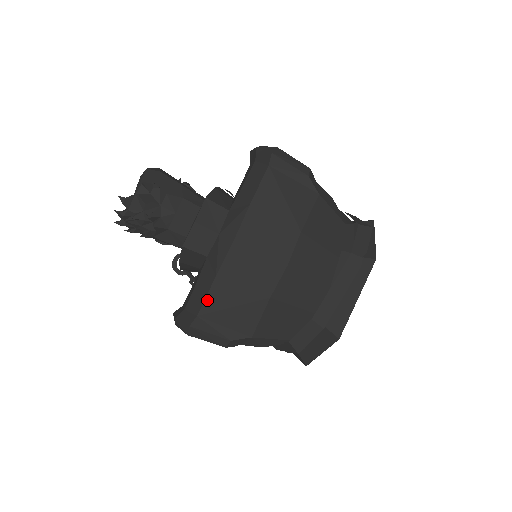
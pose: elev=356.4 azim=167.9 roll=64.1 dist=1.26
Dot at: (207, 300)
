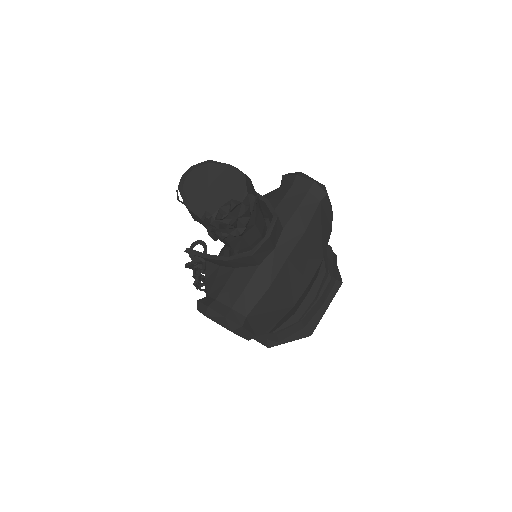
Dot at: (257, 305)
